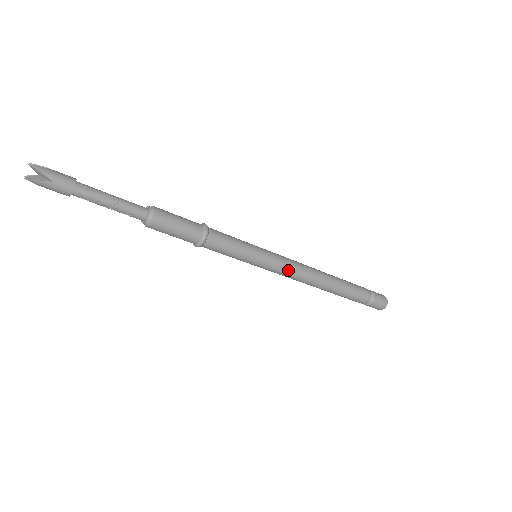
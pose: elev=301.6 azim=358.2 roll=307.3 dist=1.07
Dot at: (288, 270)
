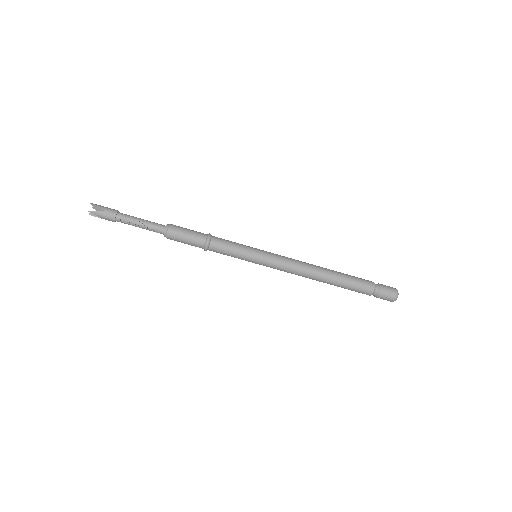
Dot at: (285, 262)
